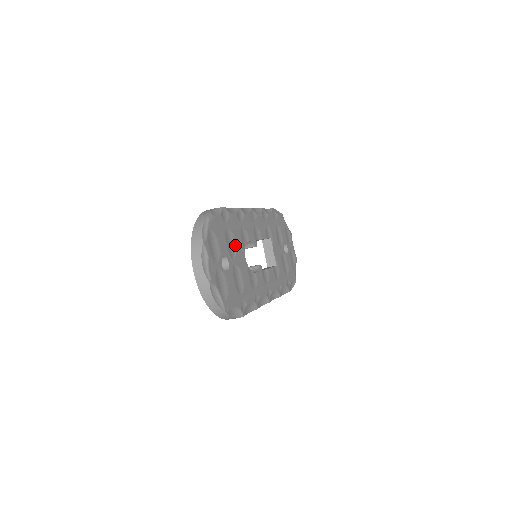
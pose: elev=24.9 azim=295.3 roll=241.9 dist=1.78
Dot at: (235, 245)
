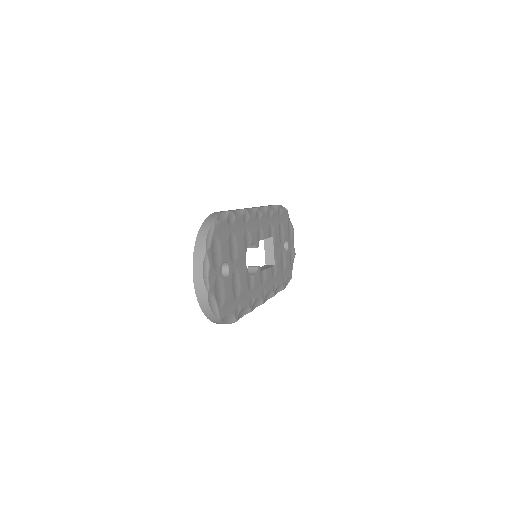
Dot at: (237, 249)
